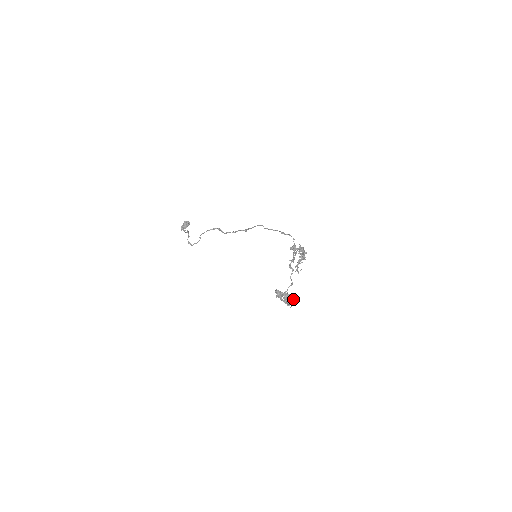
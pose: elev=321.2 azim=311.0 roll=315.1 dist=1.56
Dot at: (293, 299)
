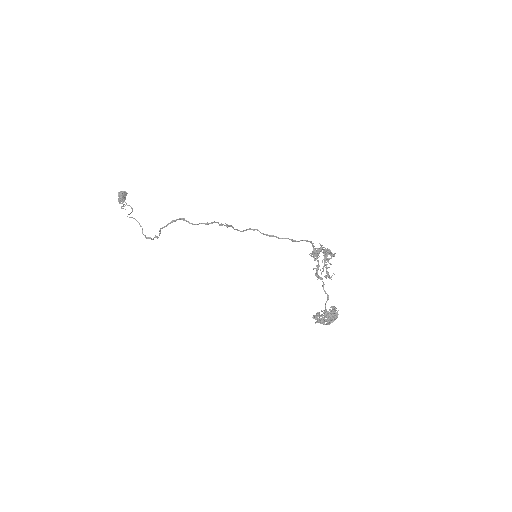
Dot at: occluded
